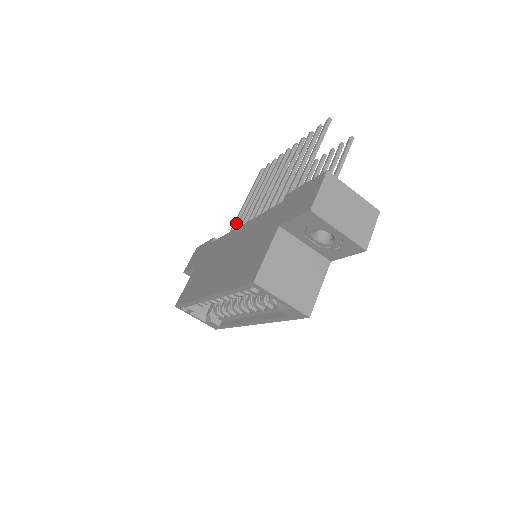
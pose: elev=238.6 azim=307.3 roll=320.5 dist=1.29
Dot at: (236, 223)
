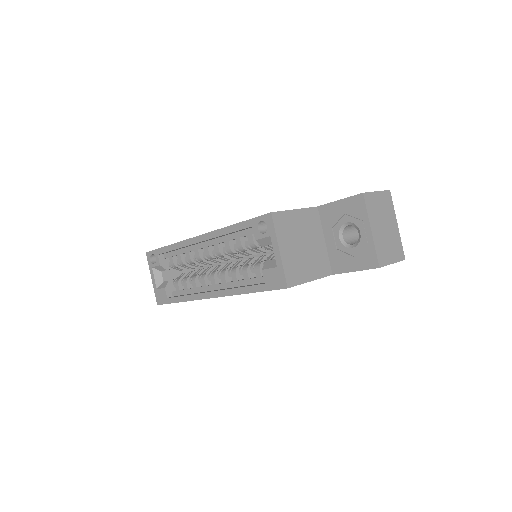
Dot at: occluded
